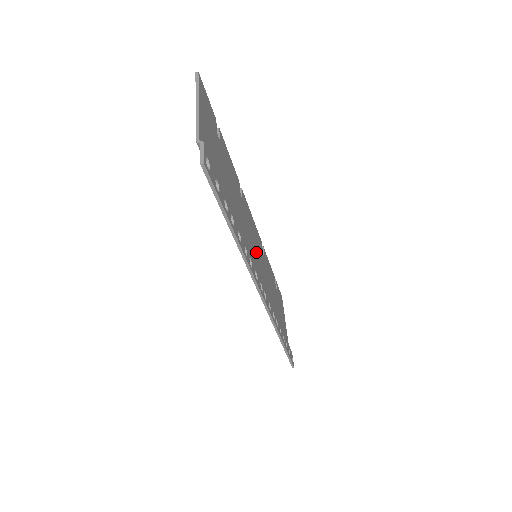
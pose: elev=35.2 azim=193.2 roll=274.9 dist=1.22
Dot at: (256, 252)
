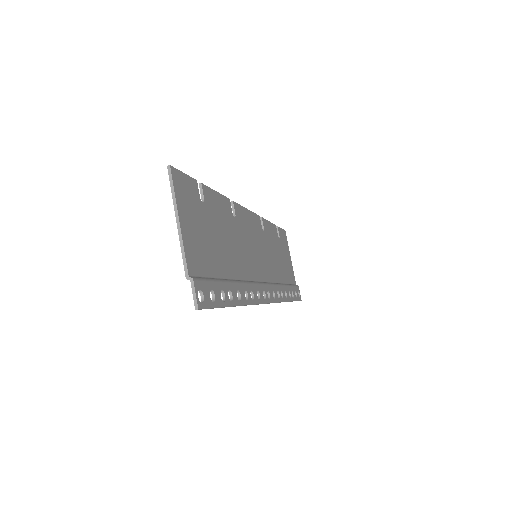
Dot at: (256, 251)
